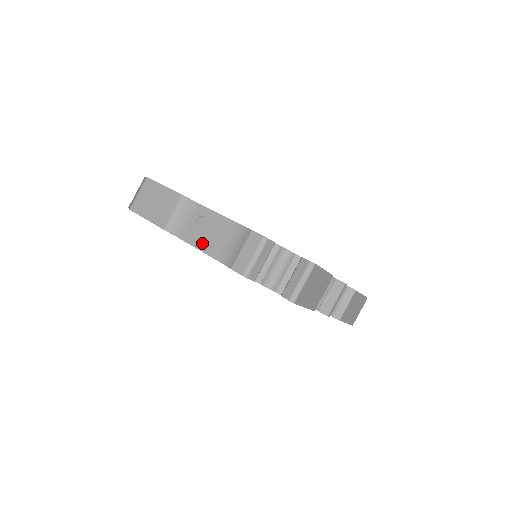
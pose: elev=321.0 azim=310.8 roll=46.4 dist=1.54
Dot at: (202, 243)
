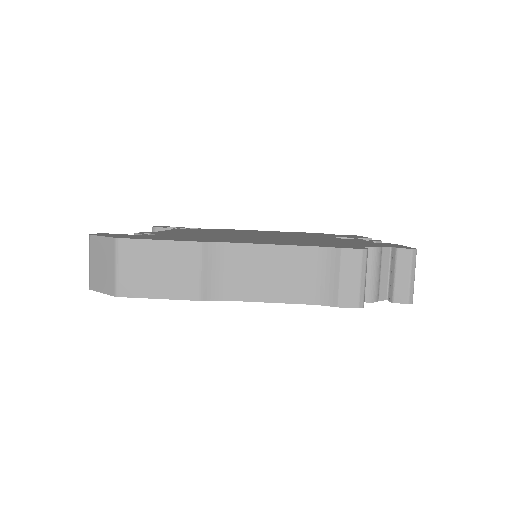
Dot at: (269, 292)
